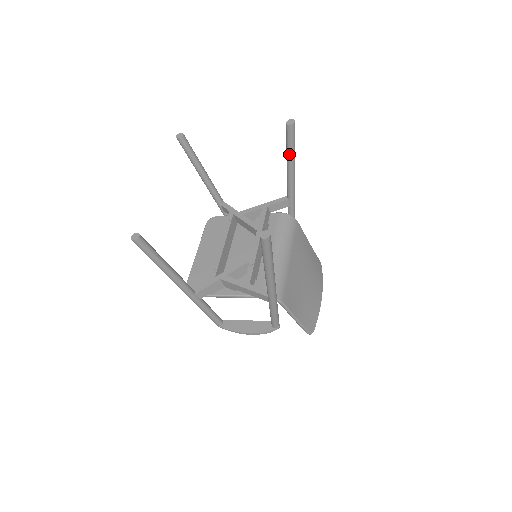
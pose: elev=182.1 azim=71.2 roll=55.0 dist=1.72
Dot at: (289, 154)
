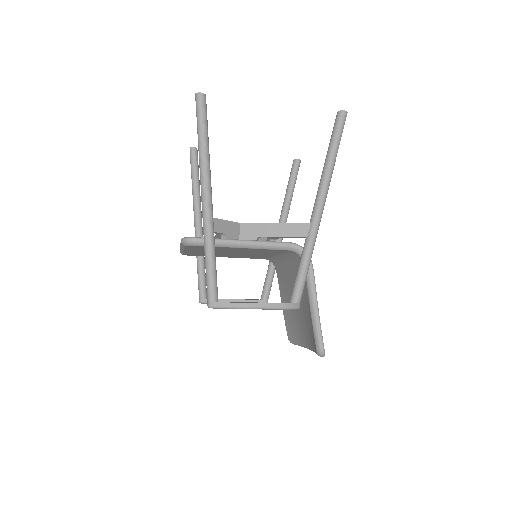
Dot at: (290, 187)
